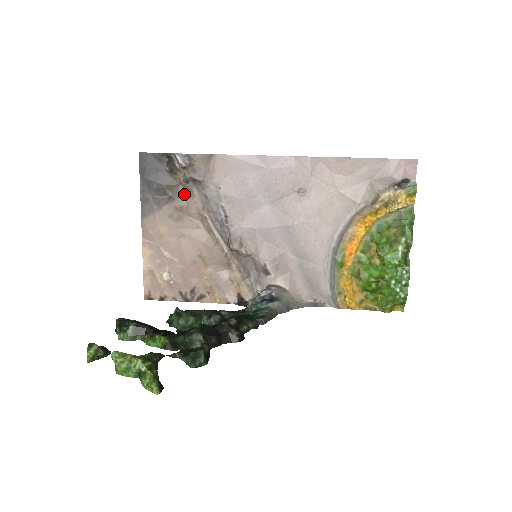
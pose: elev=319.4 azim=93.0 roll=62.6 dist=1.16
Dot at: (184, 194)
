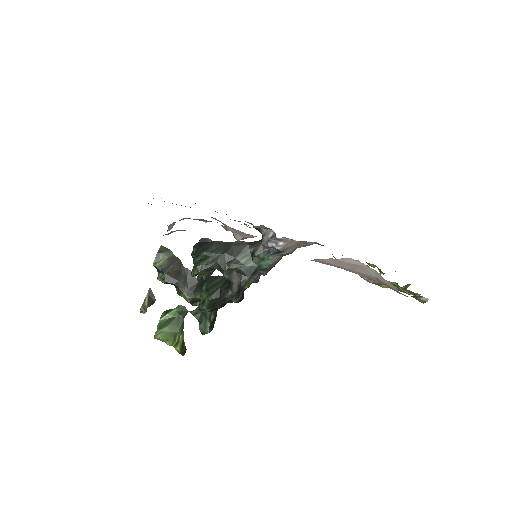
Dot at: occluded
